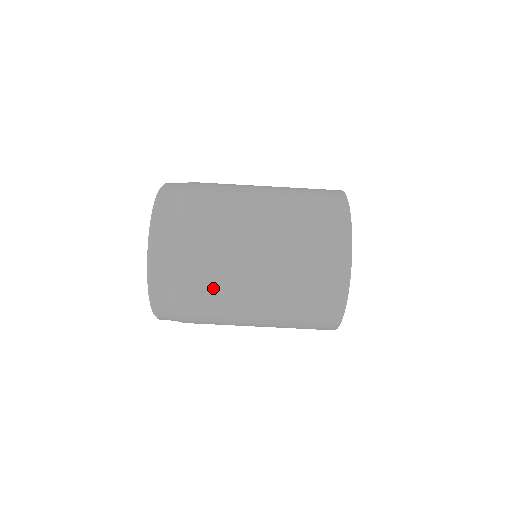
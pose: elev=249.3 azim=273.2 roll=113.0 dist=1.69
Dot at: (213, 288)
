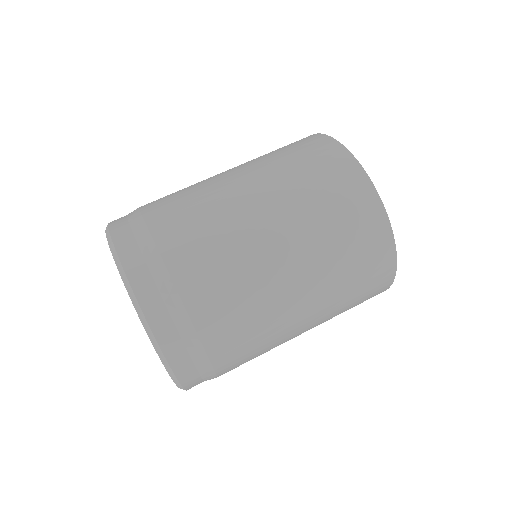
Dot at: (188, 206)
